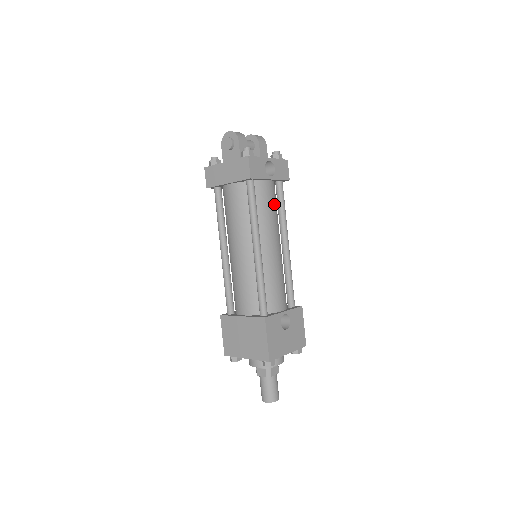
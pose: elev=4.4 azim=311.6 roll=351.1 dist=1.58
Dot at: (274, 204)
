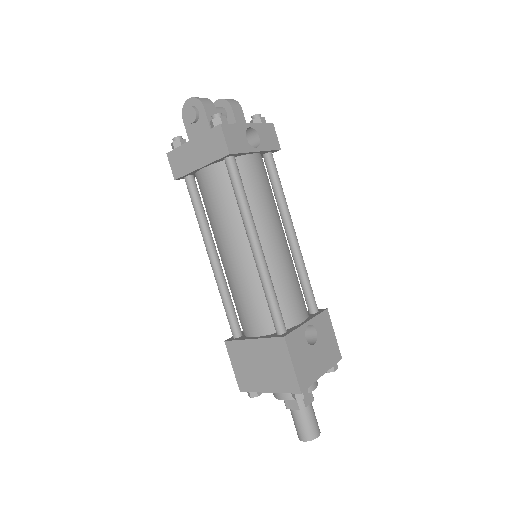
Dot at: (267, 184)
